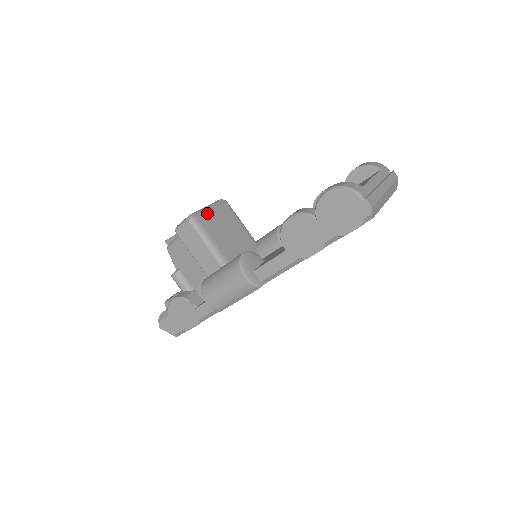
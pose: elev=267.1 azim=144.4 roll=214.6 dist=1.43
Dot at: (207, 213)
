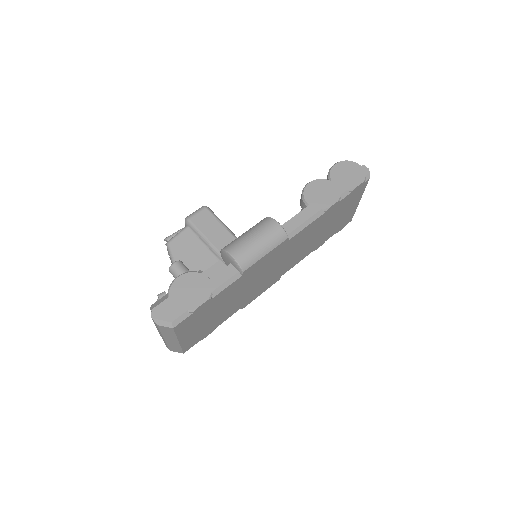
Dot at: occluded
